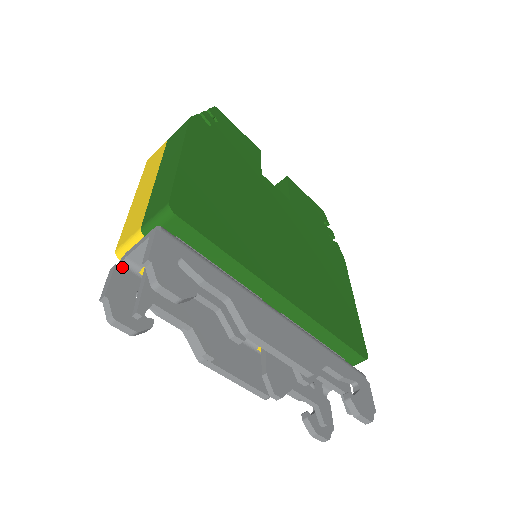
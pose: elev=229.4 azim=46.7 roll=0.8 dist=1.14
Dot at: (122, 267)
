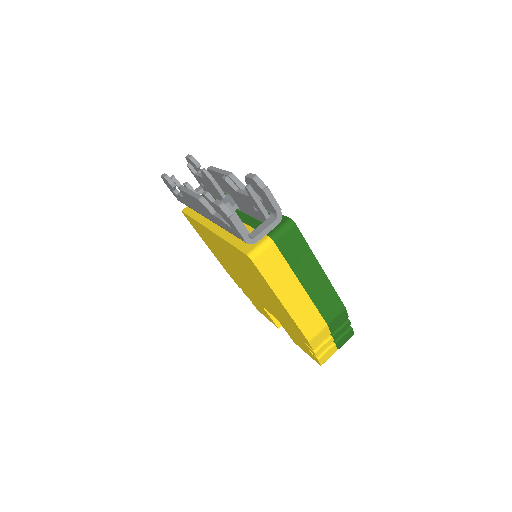
Dot at: occluded
